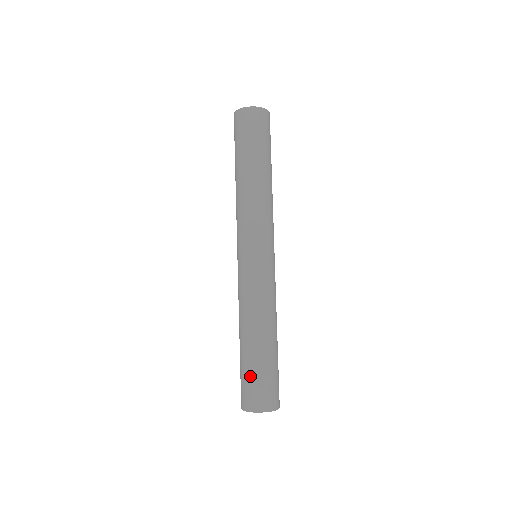
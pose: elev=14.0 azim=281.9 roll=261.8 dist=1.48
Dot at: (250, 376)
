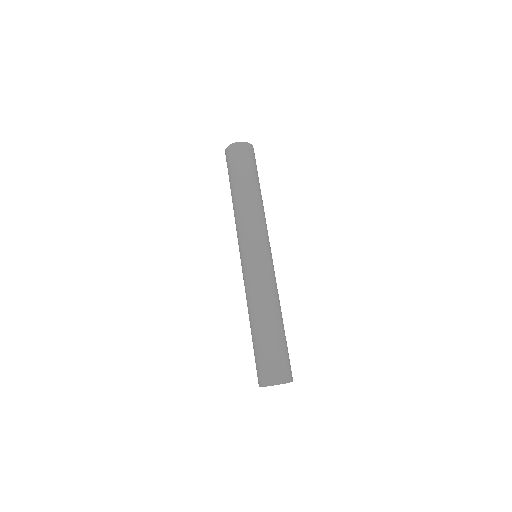
Dot at: (258, 354)
